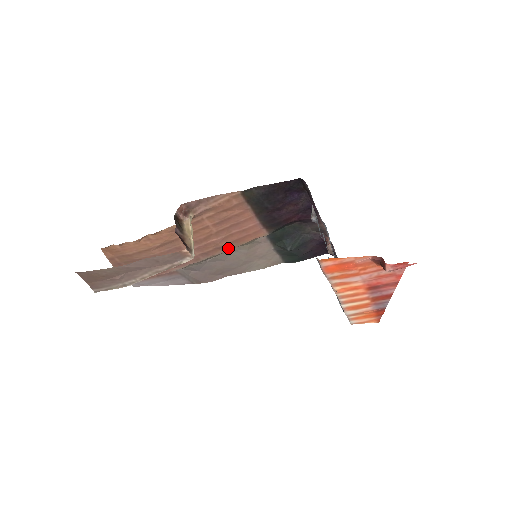
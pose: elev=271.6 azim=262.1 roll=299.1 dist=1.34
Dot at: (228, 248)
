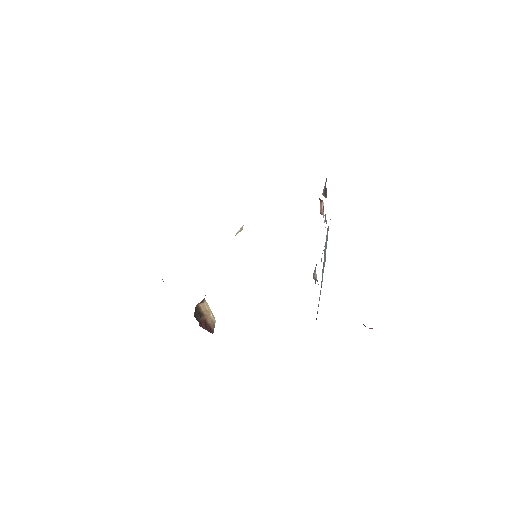
Dot at: occluded
